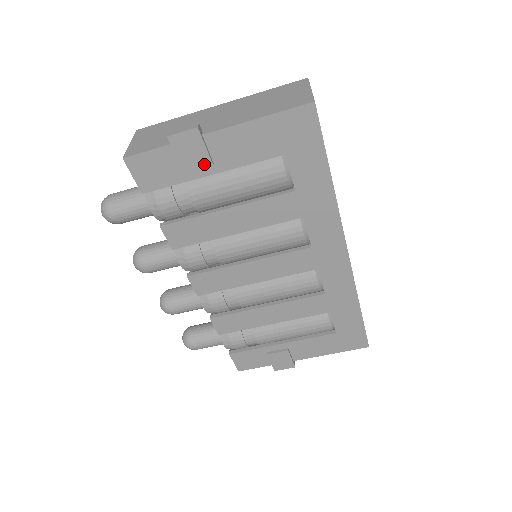
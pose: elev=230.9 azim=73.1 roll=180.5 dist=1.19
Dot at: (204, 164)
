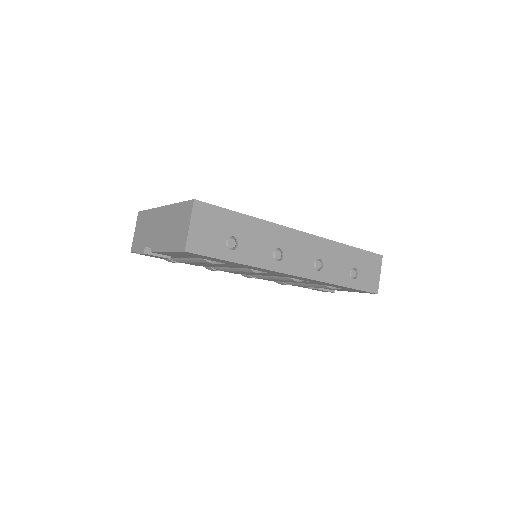
Dot at: (166, 258)
